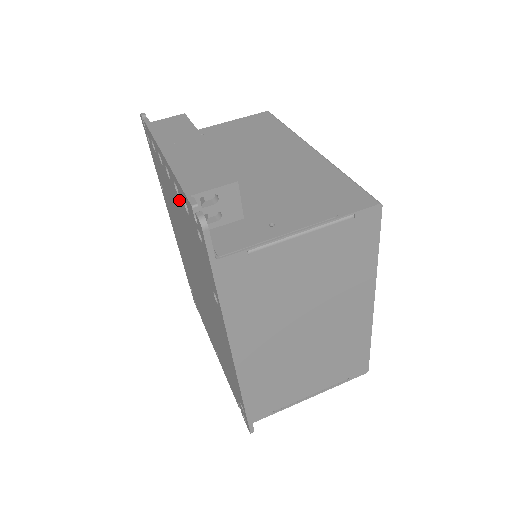
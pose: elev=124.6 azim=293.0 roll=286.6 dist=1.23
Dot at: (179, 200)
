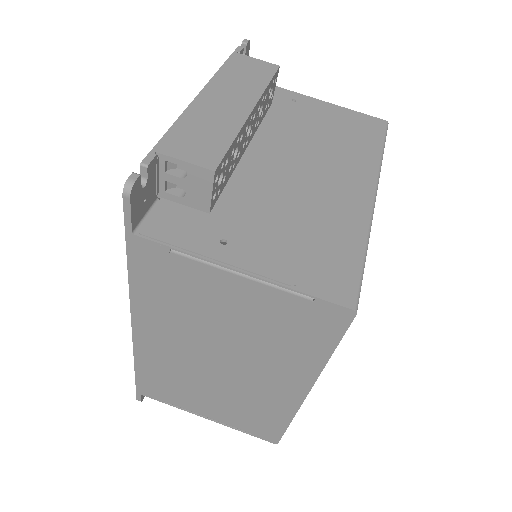
Dot at: occluded
